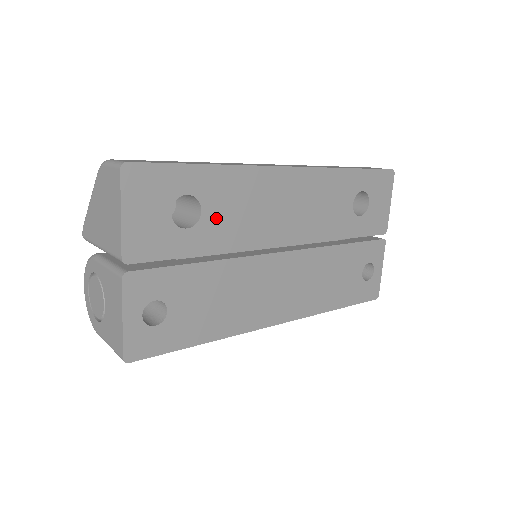
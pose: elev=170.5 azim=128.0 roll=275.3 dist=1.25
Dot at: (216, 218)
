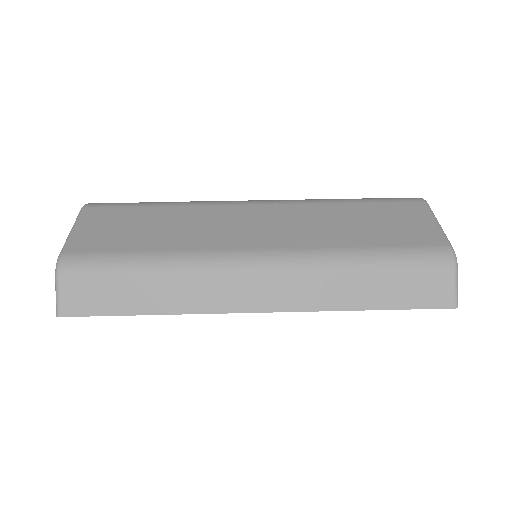
Dot at: occluded
